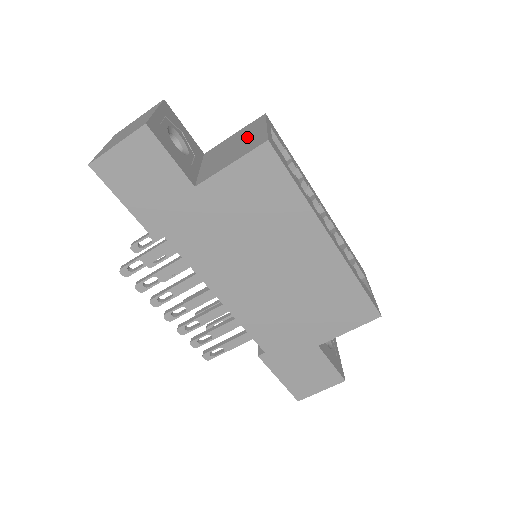
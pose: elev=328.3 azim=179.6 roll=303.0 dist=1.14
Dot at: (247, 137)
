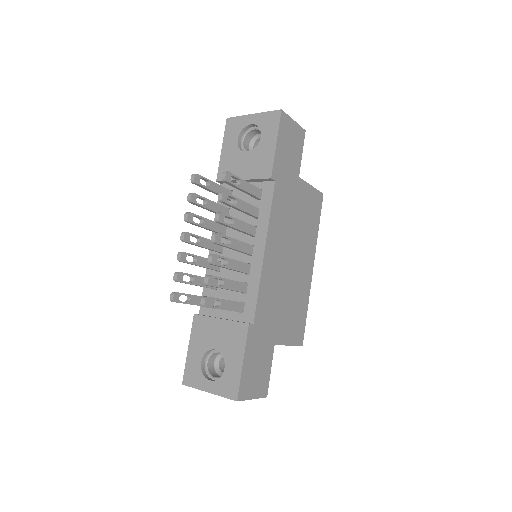
Dot at: occluded
